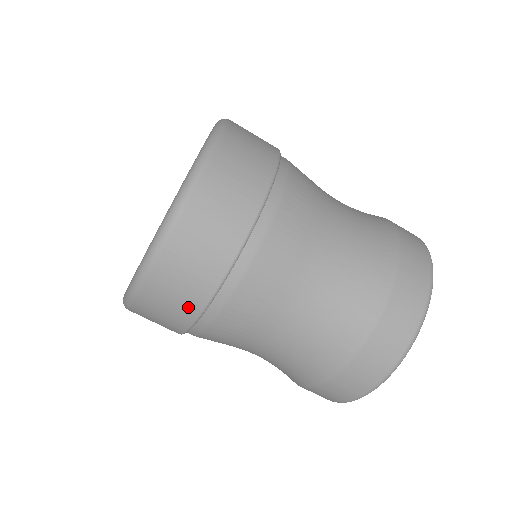
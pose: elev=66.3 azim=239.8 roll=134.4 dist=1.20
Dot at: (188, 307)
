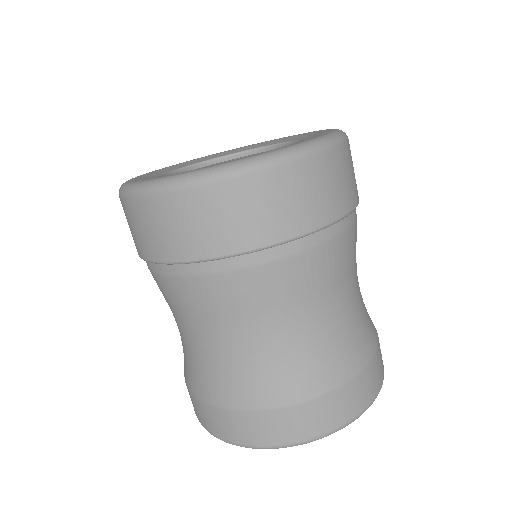
Dot at: (293, 221)
